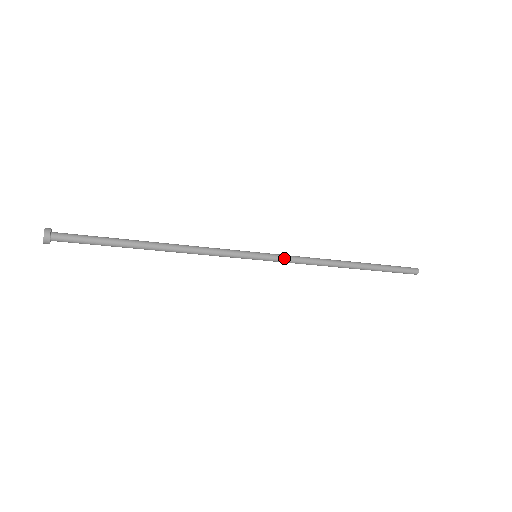
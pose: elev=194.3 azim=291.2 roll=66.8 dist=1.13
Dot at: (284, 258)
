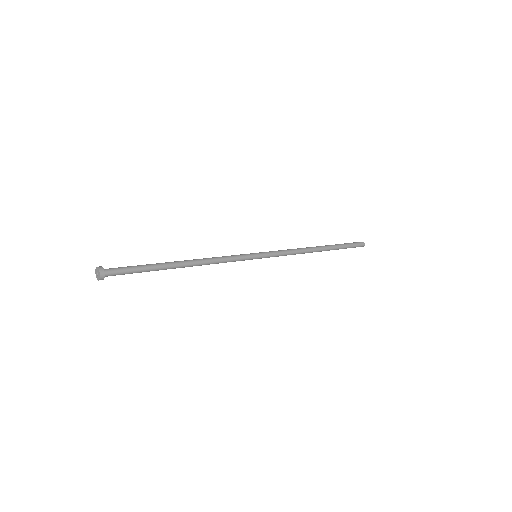
Dot at: (276, 252)
